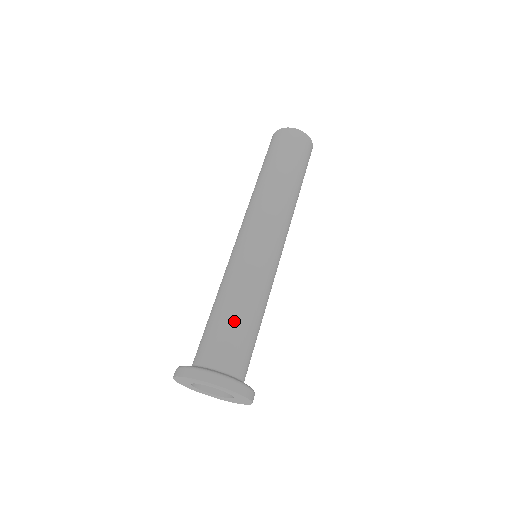
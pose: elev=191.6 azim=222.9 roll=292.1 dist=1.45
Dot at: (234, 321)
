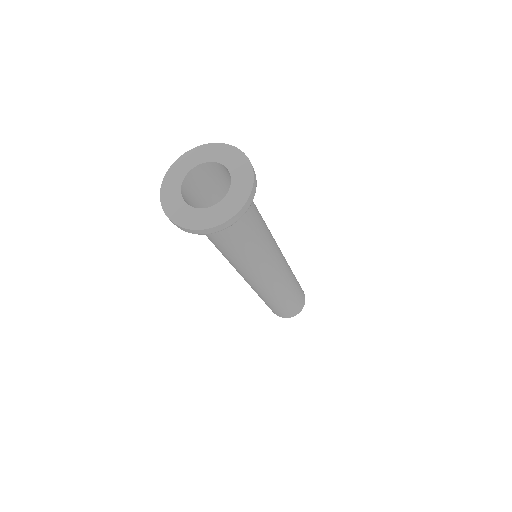
Dot at: occluded
